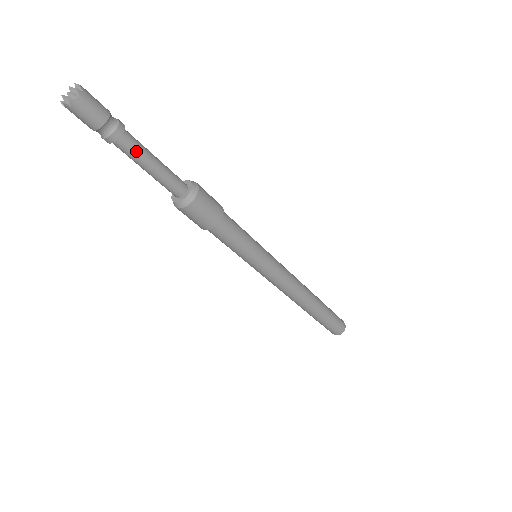
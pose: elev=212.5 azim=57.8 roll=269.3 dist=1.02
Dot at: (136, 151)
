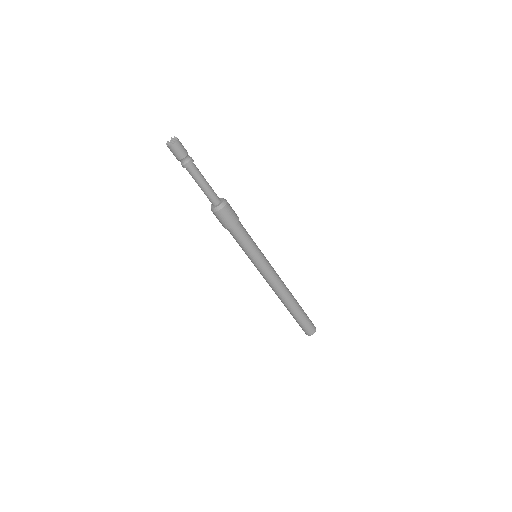
Dot at: (197, 175)
